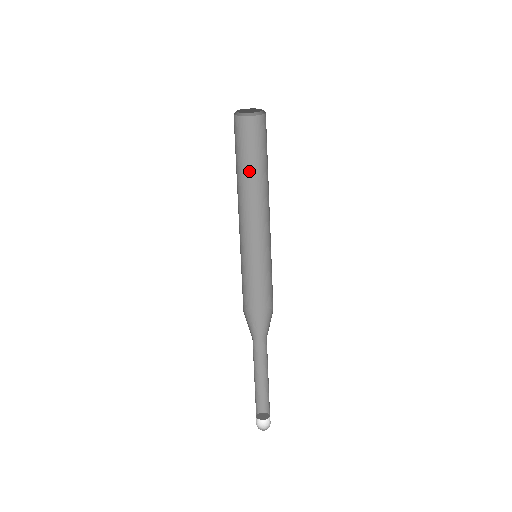
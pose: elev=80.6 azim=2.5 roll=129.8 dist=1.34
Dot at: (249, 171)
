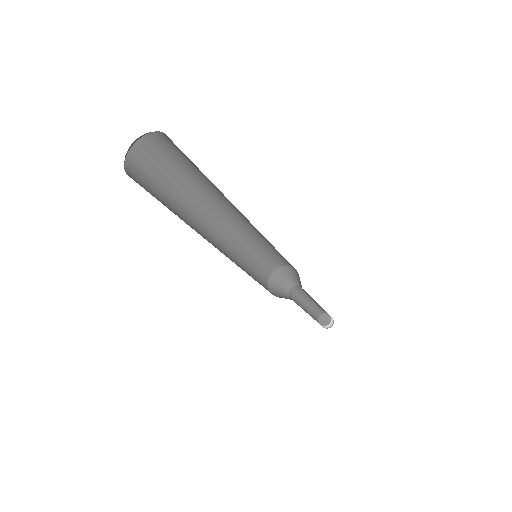
Dot at: (181, 202)
